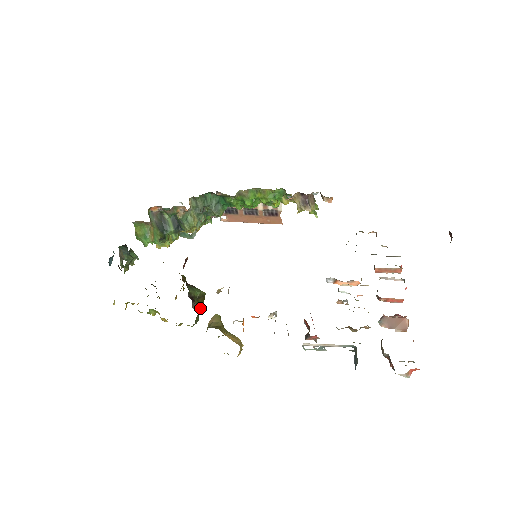
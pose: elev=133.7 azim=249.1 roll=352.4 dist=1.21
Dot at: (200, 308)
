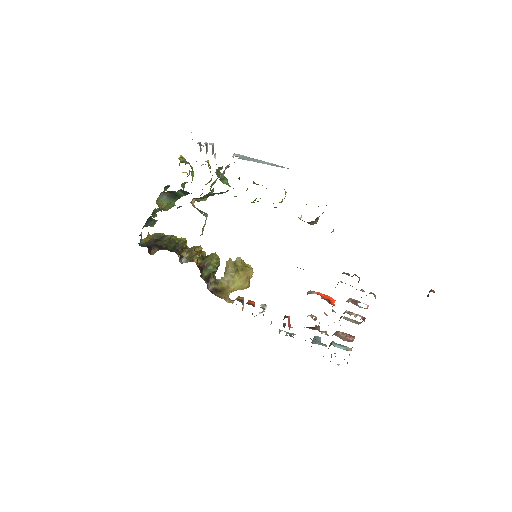
Dot at: occluded
